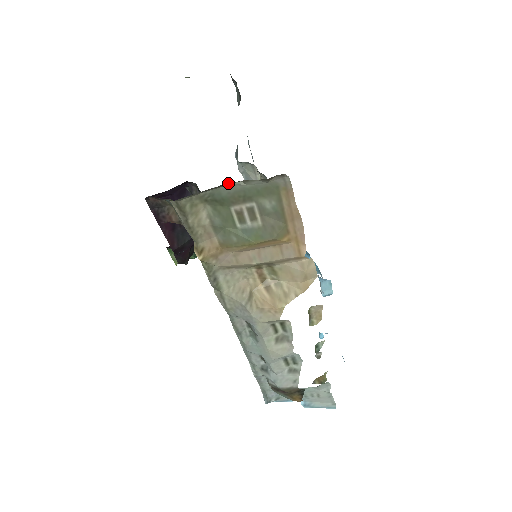
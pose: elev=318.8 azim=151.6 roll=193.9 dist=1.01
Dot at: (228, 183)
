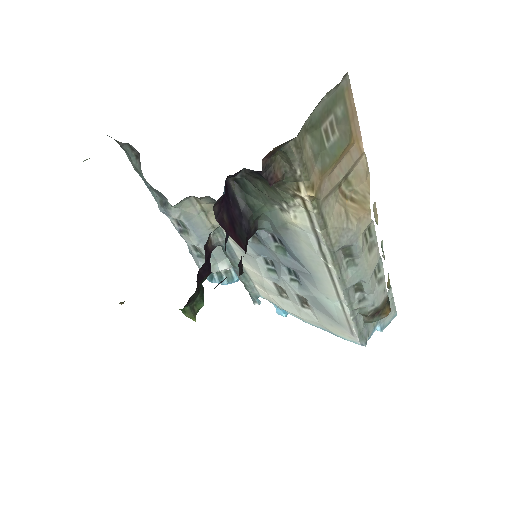
Dot at: (321, 99)
